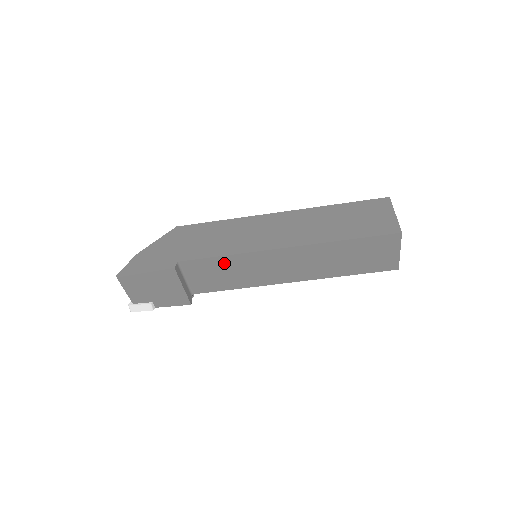
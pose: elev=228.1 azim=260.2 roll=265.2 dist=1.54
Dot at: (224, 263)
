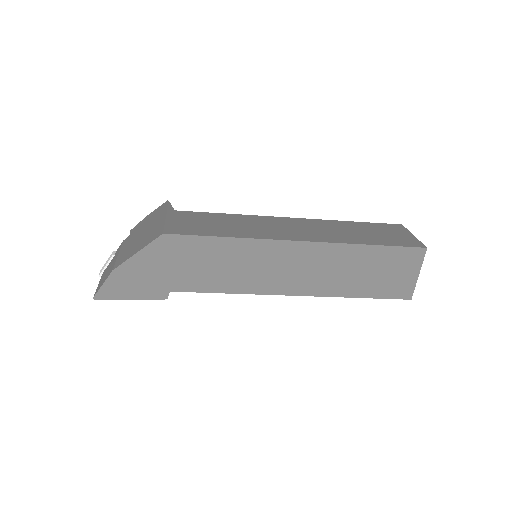
Dot at: occluded
